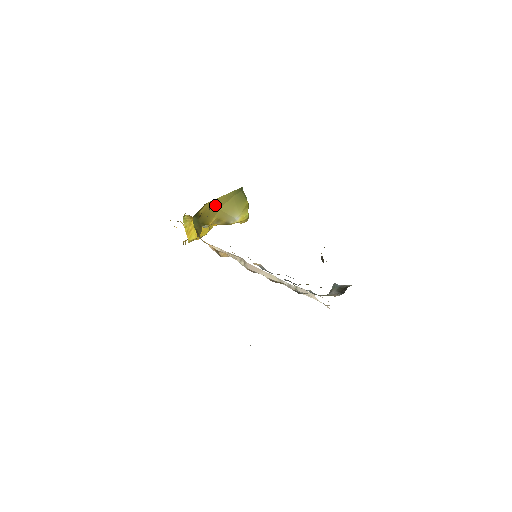
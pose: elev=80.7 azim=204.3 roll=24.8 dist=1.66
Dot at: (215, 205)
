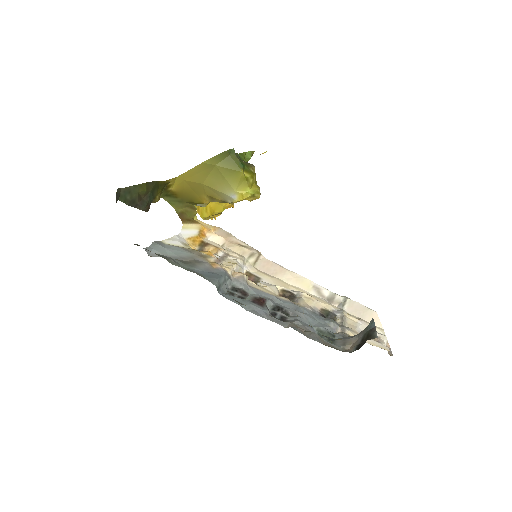
Dot at: (193, 179)
